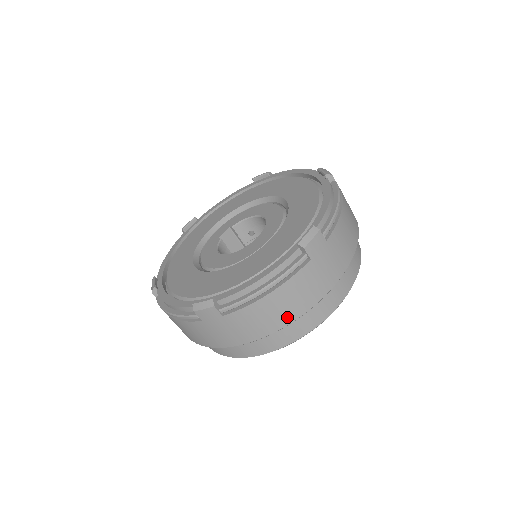
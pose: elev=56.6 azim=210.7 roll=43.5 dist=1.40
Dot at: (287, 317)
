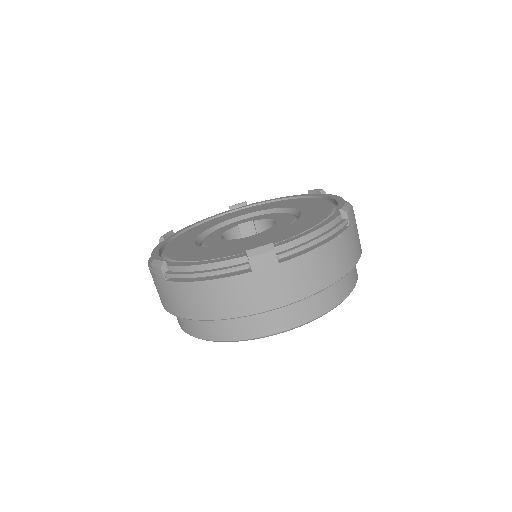
Dot at: (213, 312)
